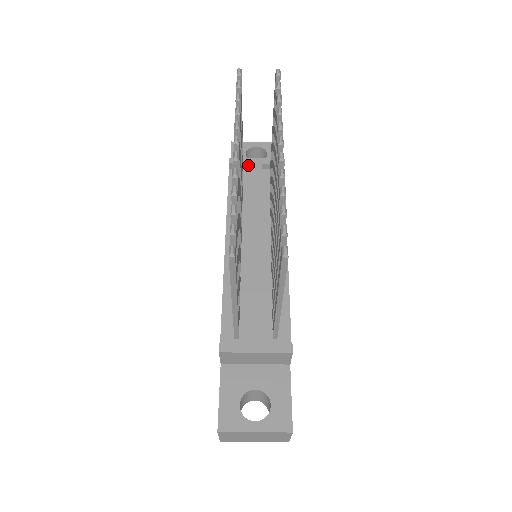
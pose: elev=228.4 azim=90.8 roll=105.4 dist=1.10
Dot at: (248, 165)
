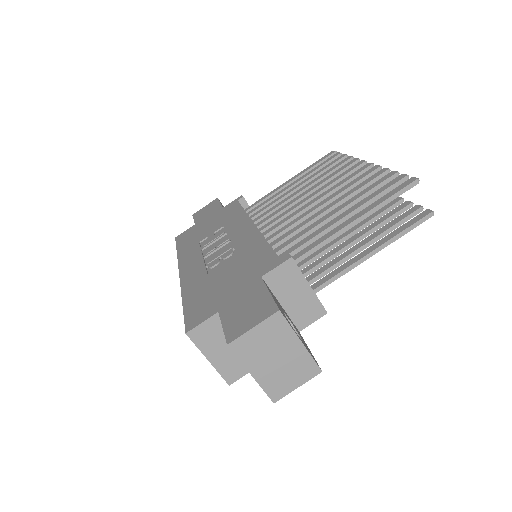
Dot at: occluded
